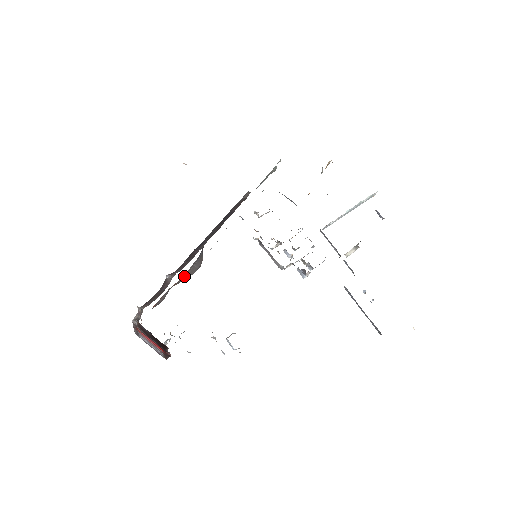
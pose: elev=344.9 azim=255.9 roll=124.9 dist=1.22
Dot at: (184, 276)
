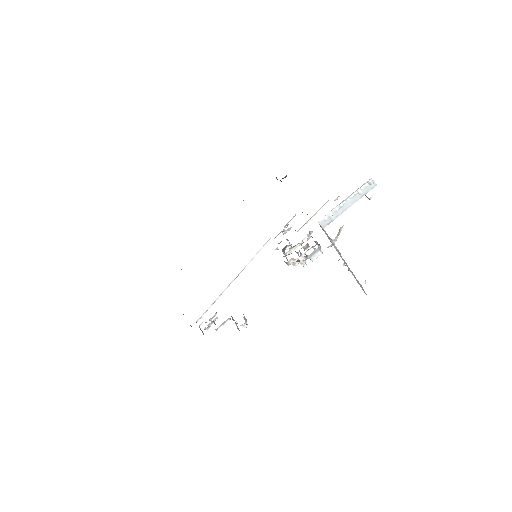
Dot at: occluded
